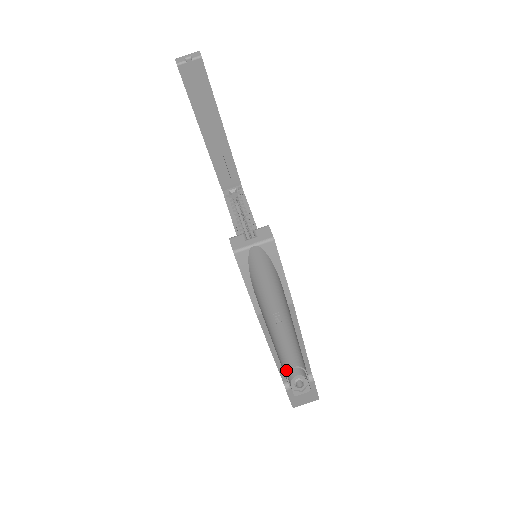
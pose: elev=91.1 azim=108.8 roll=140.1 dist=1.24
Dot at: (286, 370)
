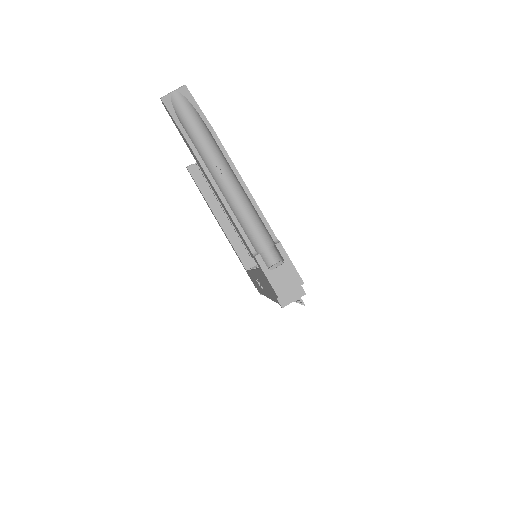
Dot at: (256, 249)
